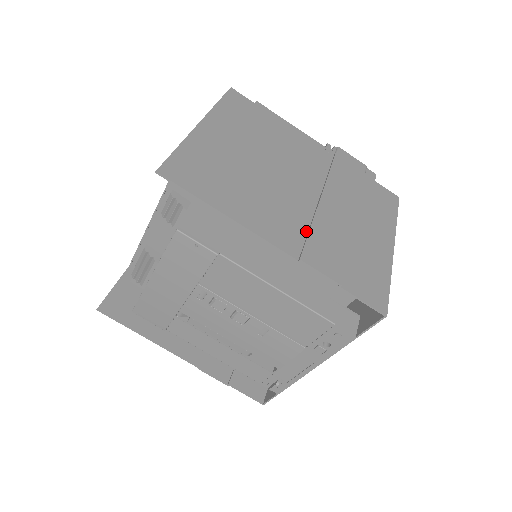
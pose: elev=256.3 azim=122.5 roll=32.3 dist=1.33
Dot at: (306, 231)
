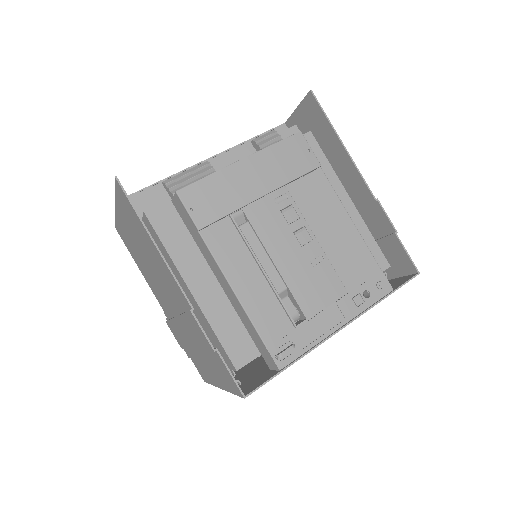
Dot at: (356, 208)
